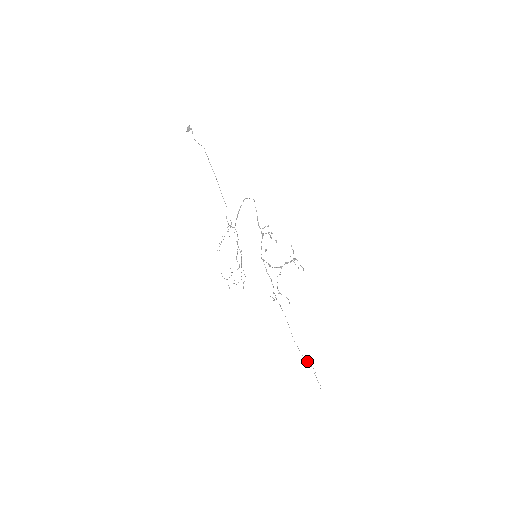
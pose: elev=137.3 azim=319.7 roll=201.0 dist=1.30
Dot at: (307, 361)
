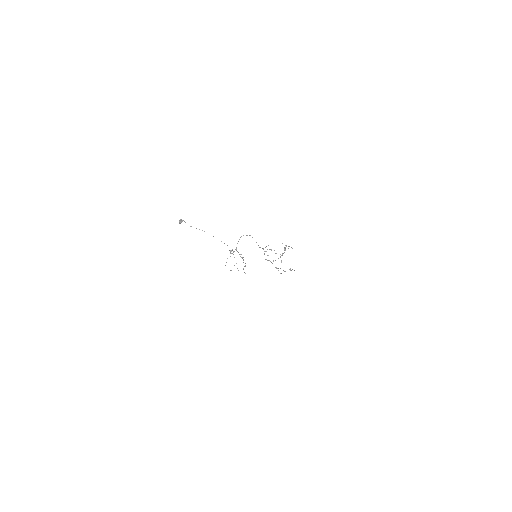
Dot at: occluded
